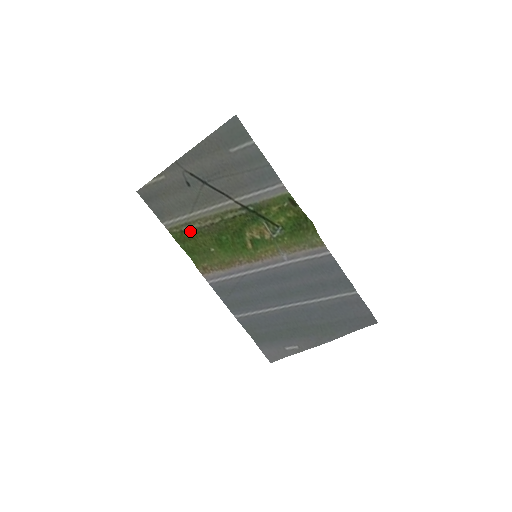
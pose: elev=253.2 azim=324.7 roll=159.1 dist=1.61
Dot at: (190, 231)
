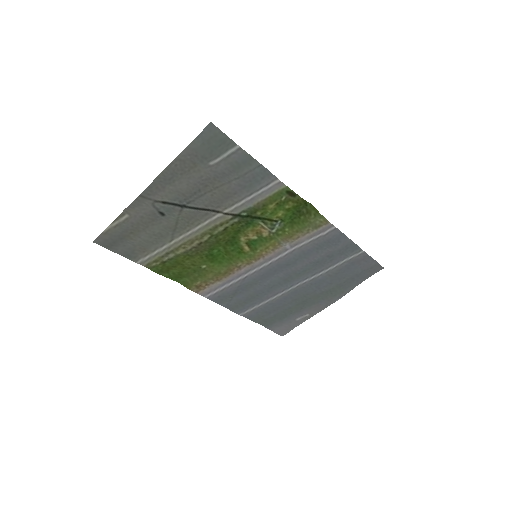
Dot at: (174, 259)
